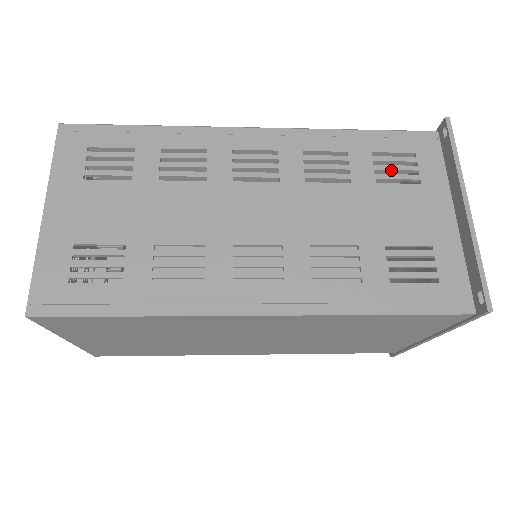
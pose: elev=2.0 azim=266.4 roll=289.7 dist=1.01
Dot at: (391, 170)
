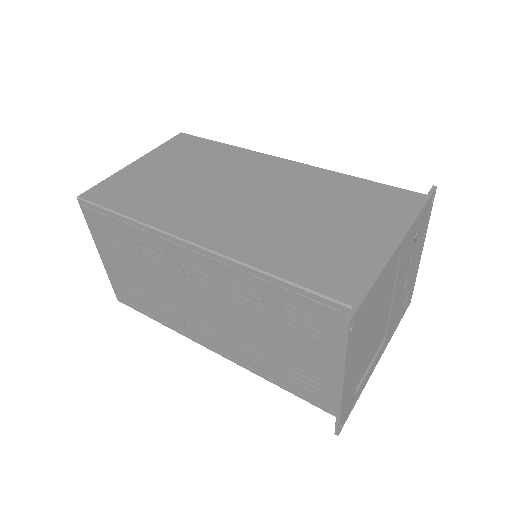
Dot at: (298, 320)
